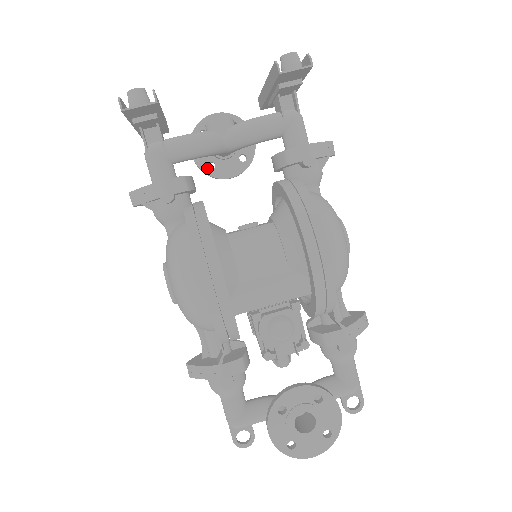
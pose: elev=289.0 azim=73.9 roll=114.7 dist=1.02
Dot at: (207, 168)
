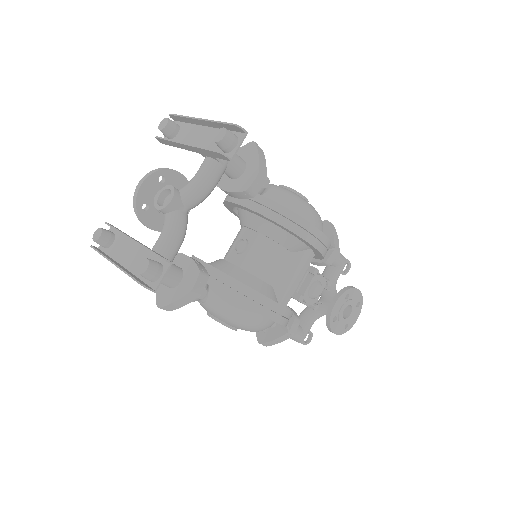
Dot at: occluded
